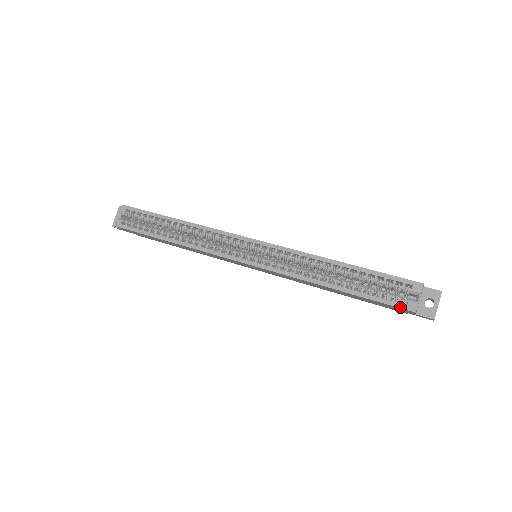
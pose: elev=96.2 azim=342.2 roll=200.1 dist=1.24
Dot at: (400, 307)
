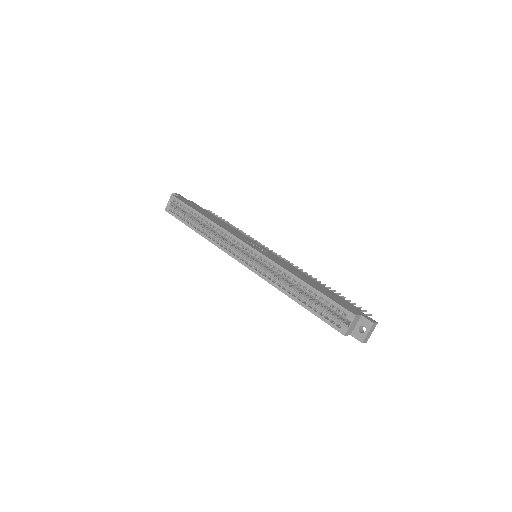
Dot at: (335, 328)
